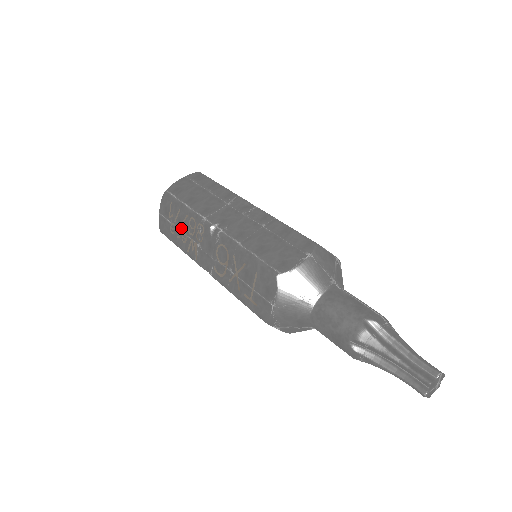
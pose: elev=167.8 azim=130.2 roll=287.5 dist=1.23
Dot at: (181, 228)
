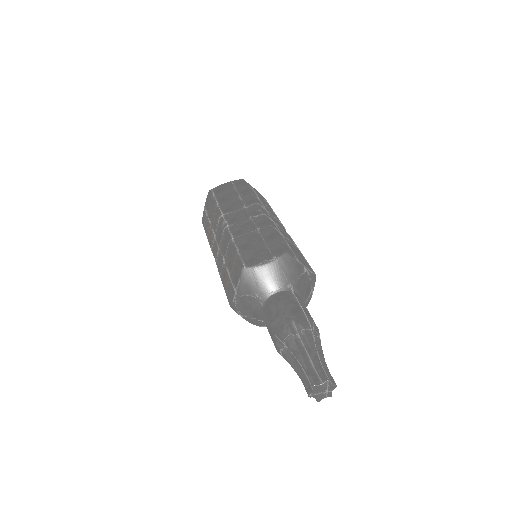
Dot at: (210, 221)
